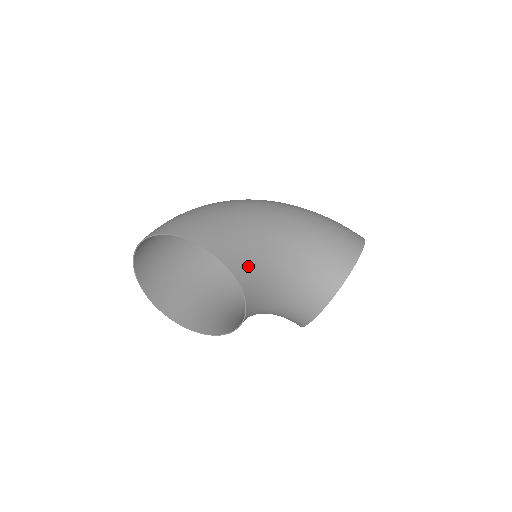
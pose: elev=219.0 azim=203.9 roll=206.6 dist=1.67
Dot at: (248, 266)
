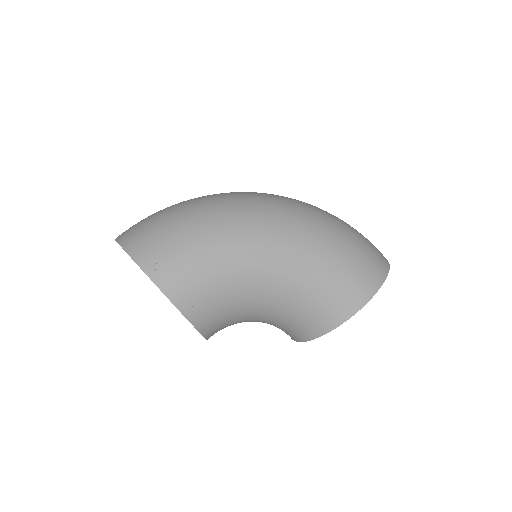
Dot at: (211, 308)
